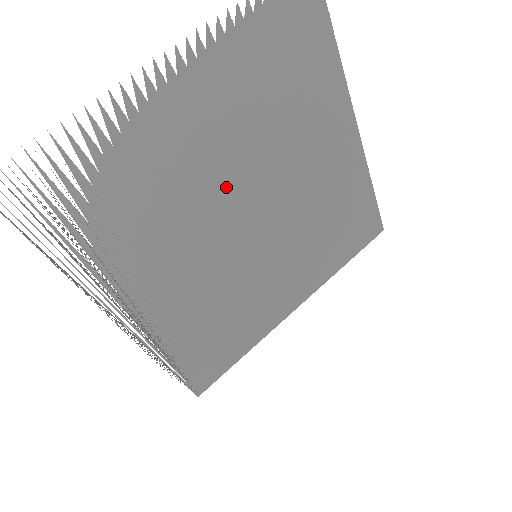
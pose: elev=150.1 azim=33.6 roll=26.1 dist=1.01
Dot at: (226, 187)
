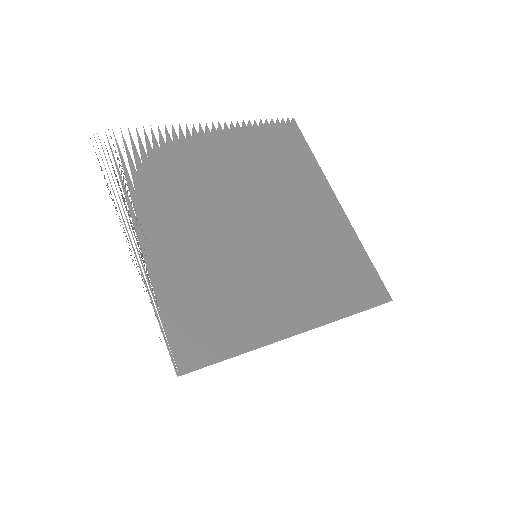
Dot at: occluded
